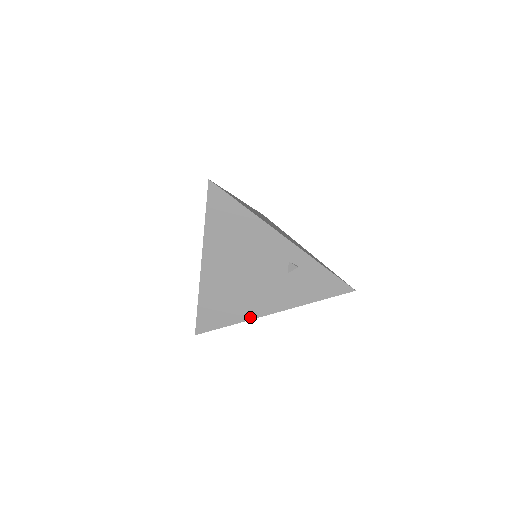
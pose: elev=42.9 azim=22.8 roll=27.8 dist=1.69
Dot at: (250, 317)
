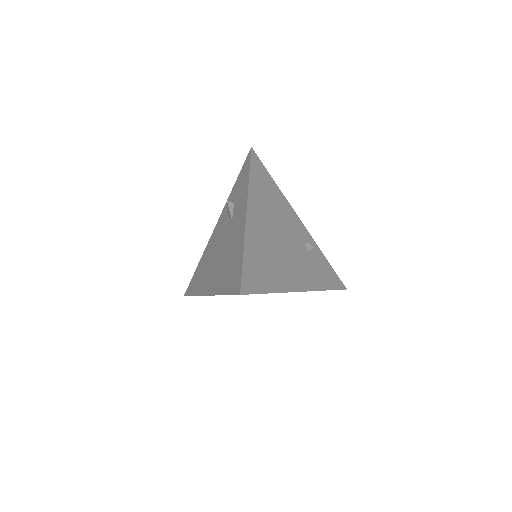
Dot at: (288, 289)
